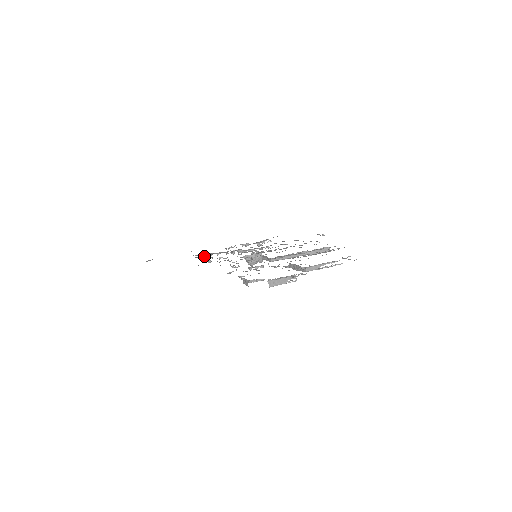
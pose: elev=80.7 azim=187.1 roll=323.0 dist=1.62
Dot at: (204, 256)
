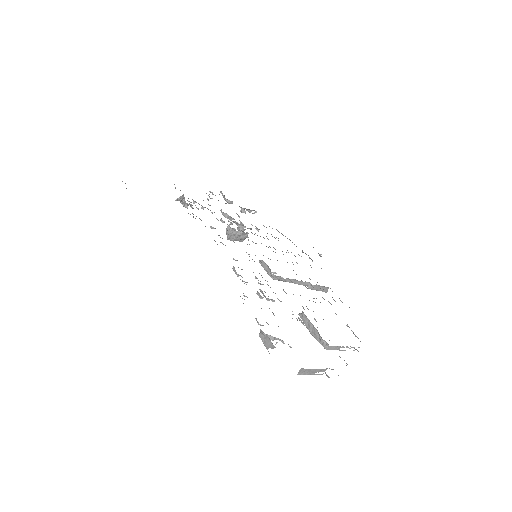
Dot at: occluded
